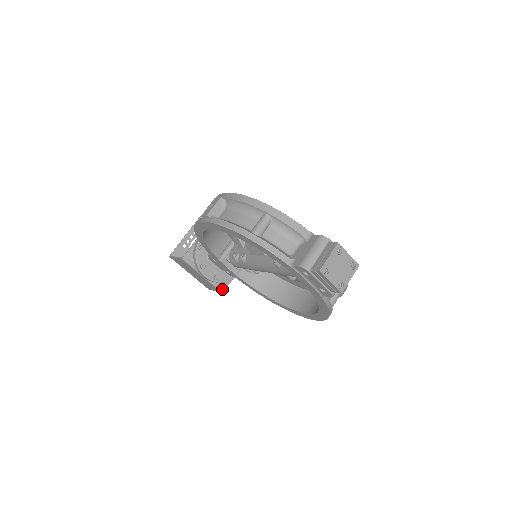
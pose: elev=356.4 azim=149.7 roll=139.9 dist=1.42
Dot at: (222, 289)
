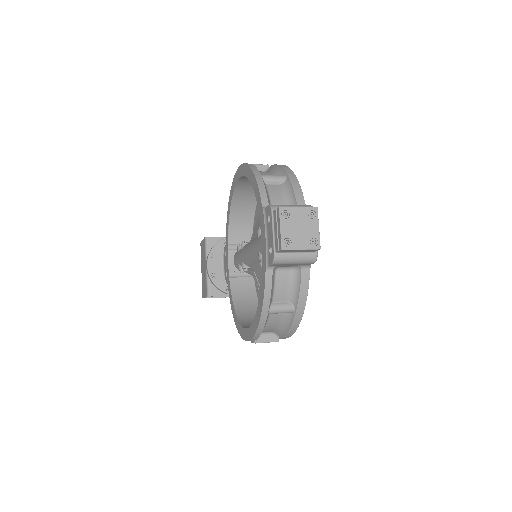
Dot at: (210, 293)
